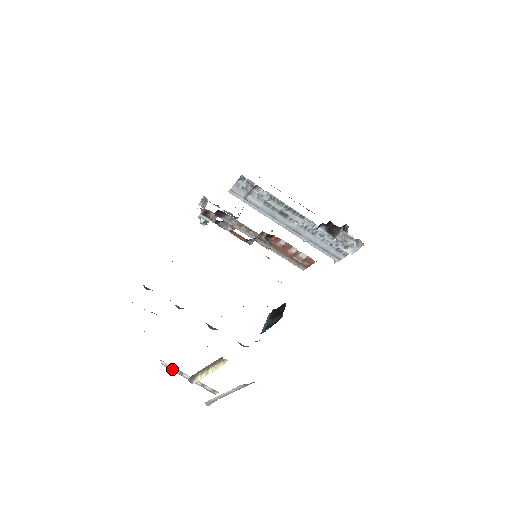
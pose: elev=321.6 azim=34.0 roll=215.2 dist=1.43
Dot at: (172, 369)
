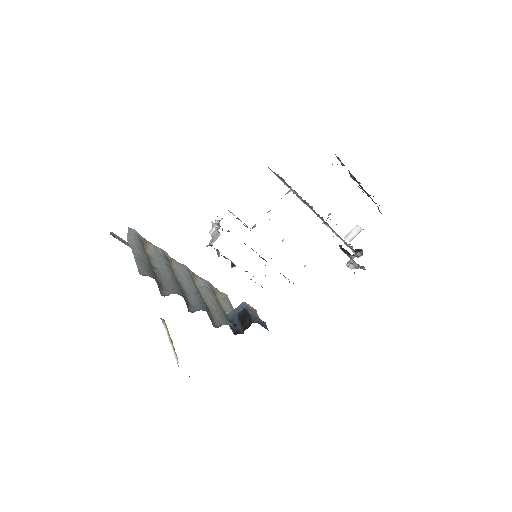
Dot at: occluded
